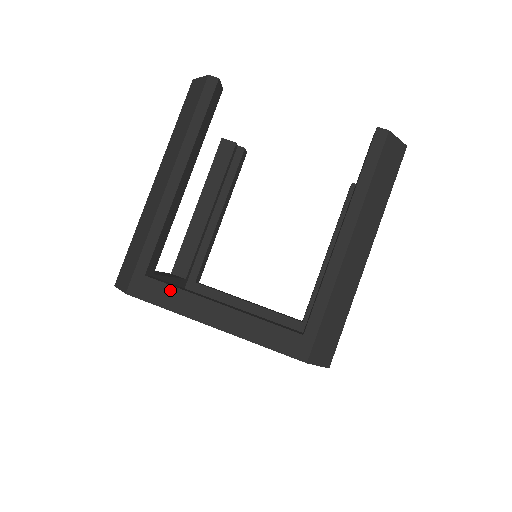
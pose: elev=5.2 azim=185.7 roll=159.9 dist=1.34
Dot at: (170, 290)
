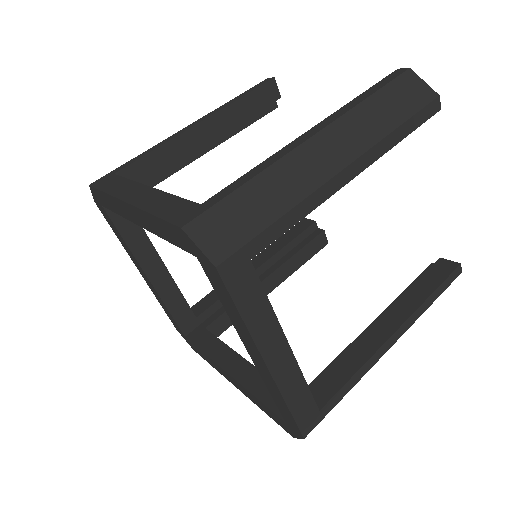
Dot at: (121, 180)
